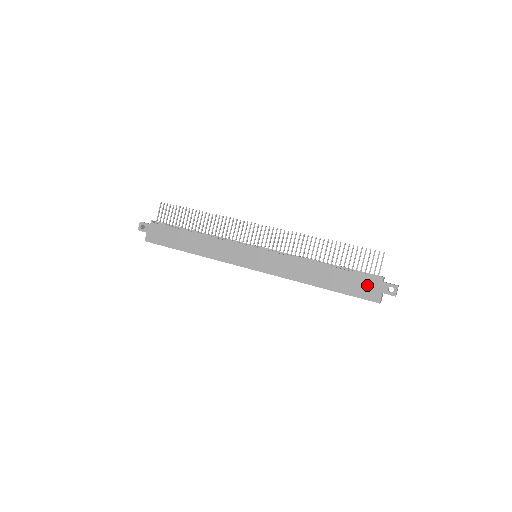
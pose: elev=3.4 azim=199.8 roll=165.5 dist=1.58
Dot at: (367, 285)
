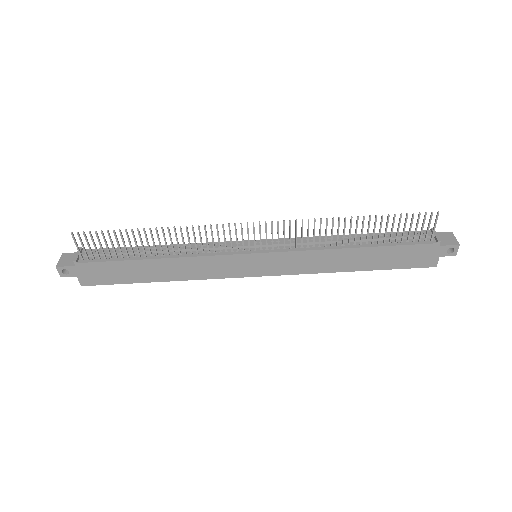
Dot at: (419, 254)
